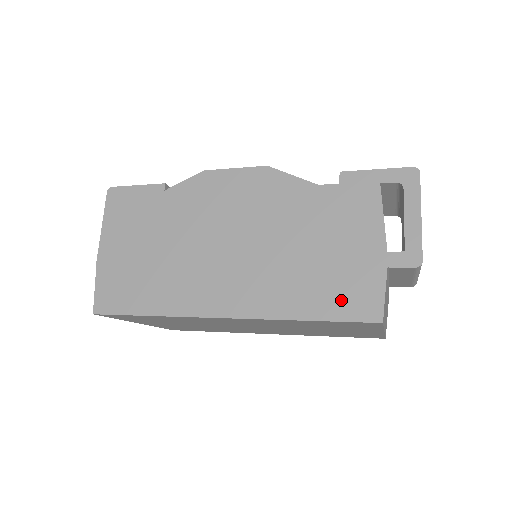
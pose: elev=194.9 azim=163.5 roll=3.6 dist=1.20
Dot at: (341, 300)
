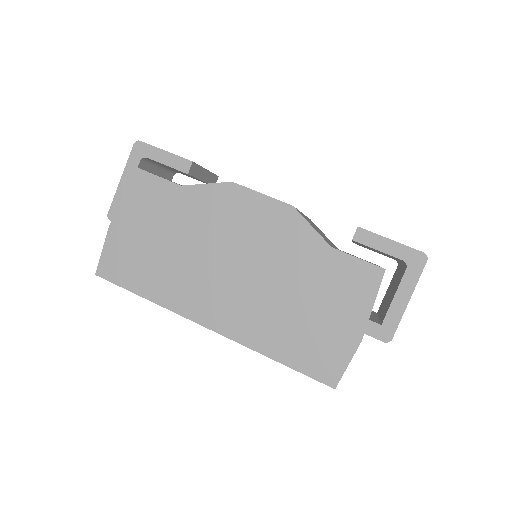
Dot at: (310, 357)
